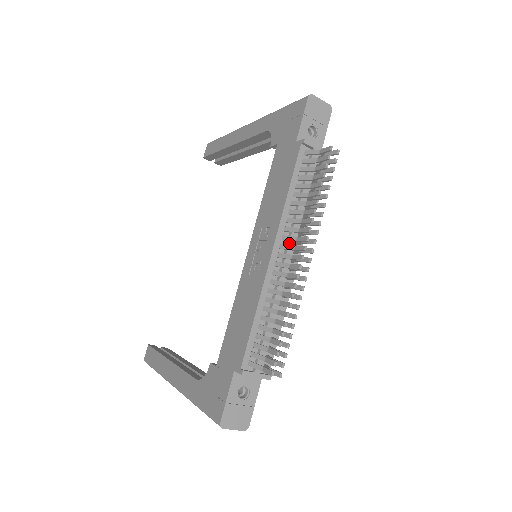
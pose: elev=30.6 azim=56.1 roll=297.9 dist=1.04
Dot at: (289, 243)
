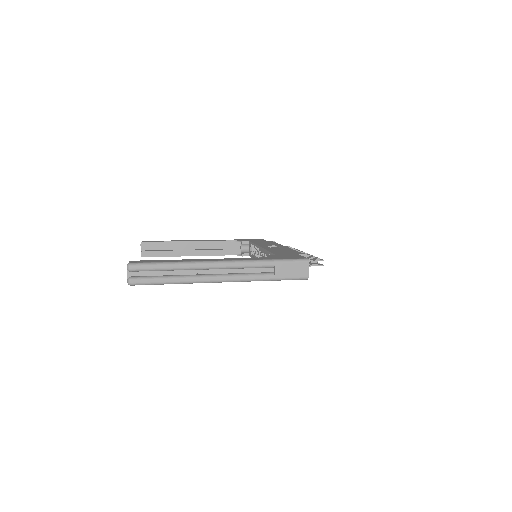
Dot at: occluded
